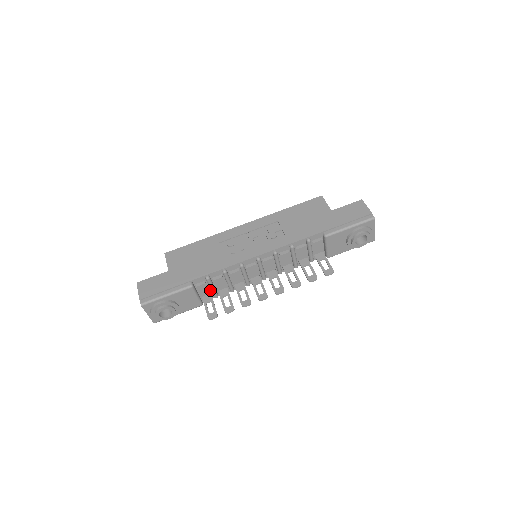
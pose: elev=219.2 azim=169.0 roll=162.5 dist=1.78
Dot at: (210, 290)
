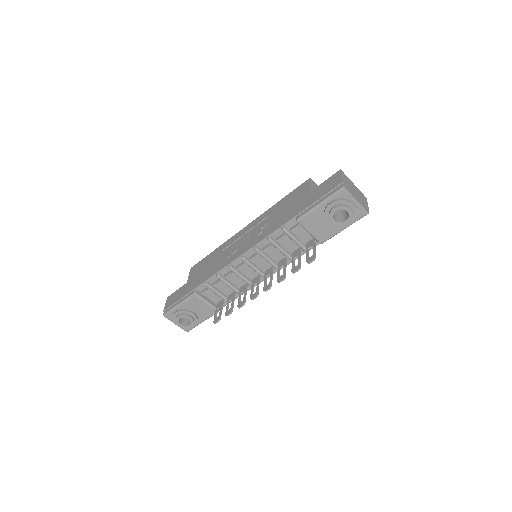
Dot at: (220, 296)
